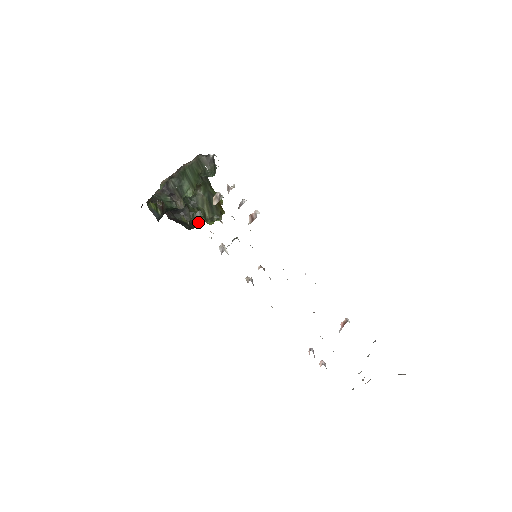
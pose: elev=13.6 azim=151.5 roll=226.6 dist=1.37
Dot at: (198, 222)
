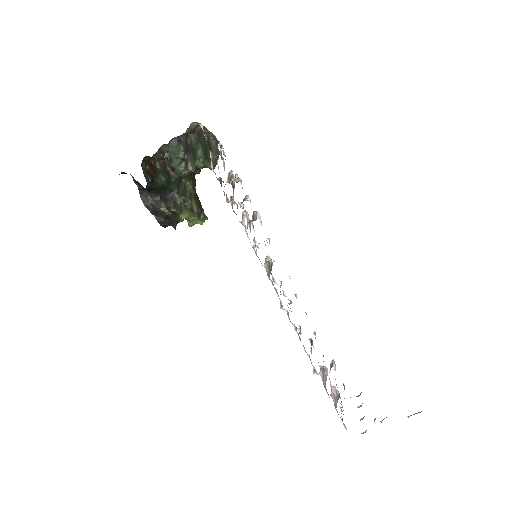
Dot at: (172, 222)
